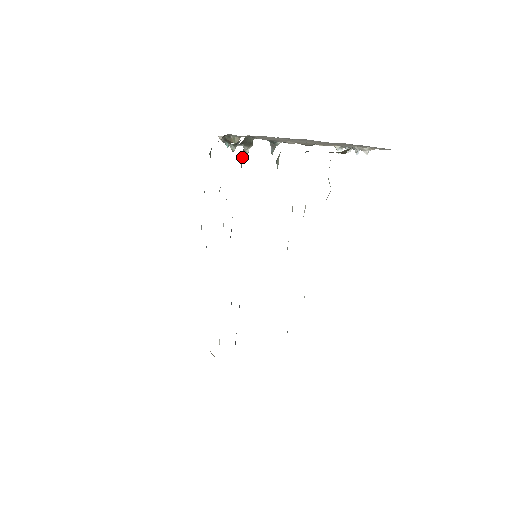
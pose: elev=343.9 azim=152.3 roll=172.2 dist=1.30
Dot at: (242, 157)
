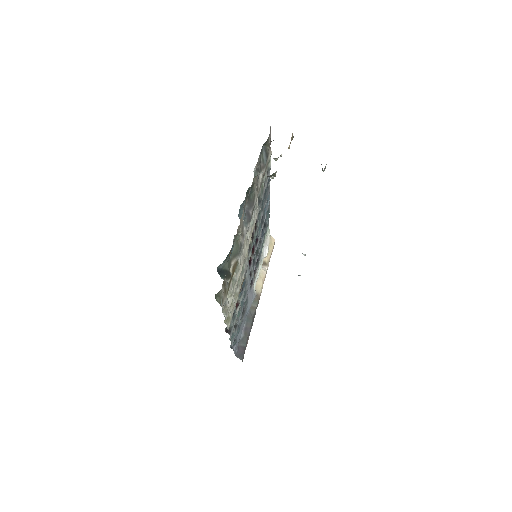
Dot at: (254, 188)
